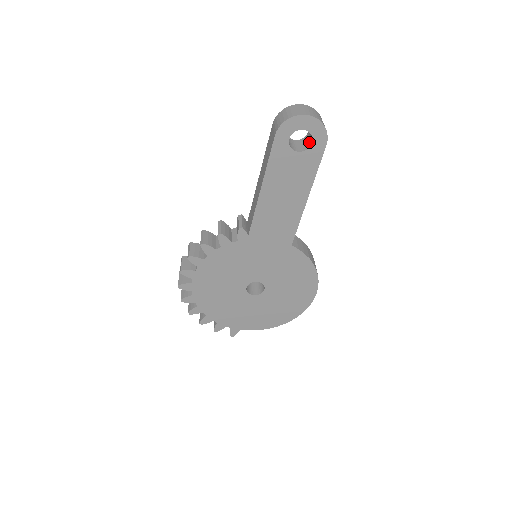
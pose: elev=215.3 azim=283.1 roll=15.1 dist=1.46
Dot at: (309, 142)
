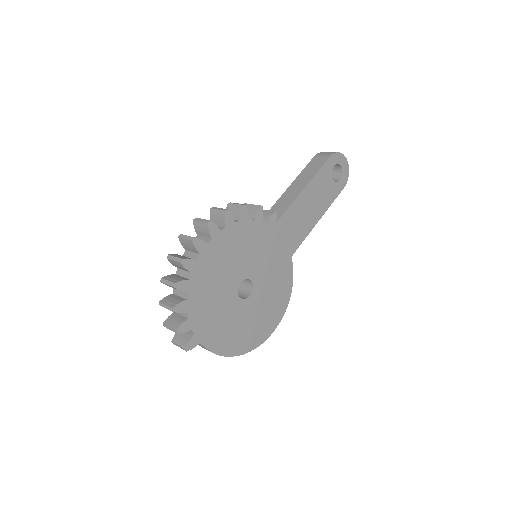
Dot at: (334, 180)
